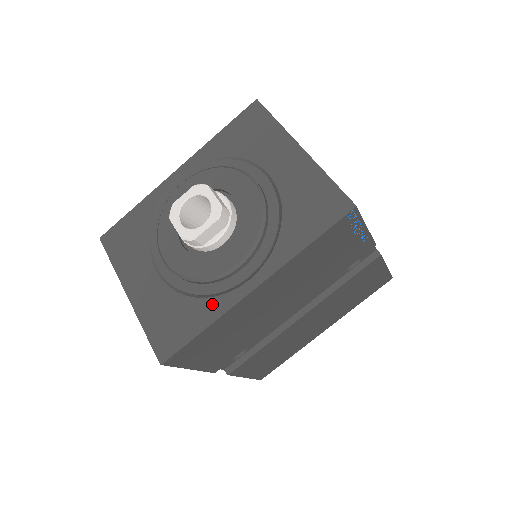
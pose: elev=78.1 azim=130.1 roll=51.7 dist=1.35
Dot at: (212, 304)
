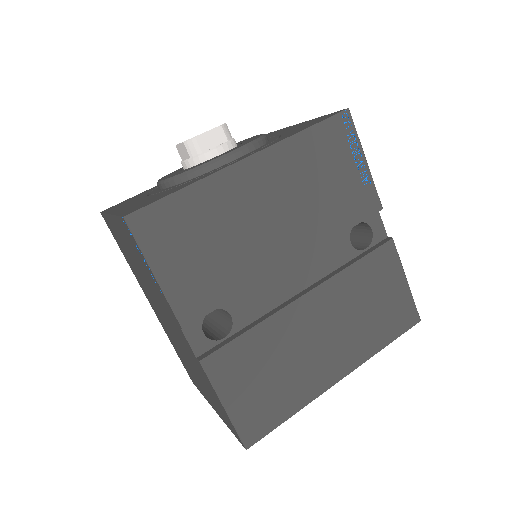
Dot at: (199, 178)
